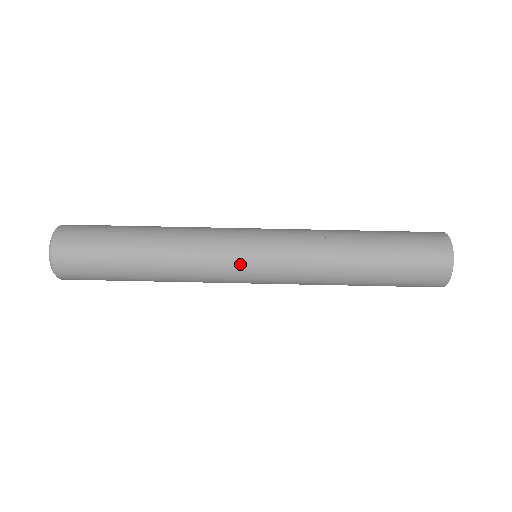
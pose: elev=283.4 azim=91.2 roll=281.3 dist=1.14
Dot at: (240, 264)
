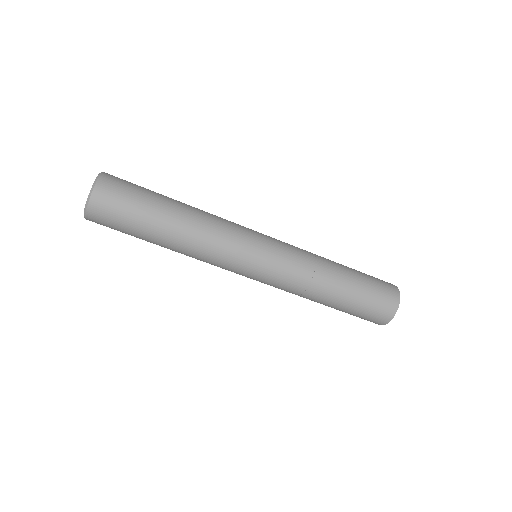
Dot at: (245, 263)
